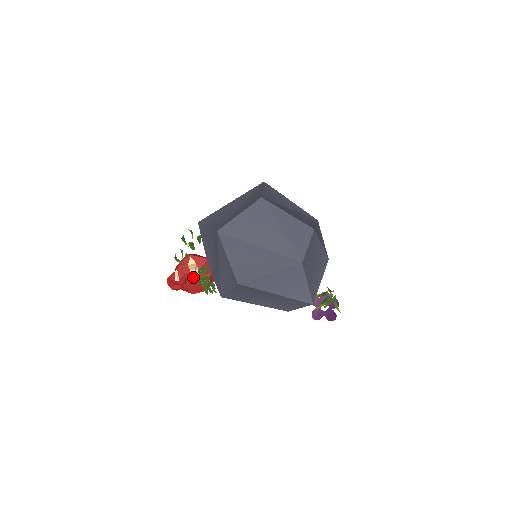
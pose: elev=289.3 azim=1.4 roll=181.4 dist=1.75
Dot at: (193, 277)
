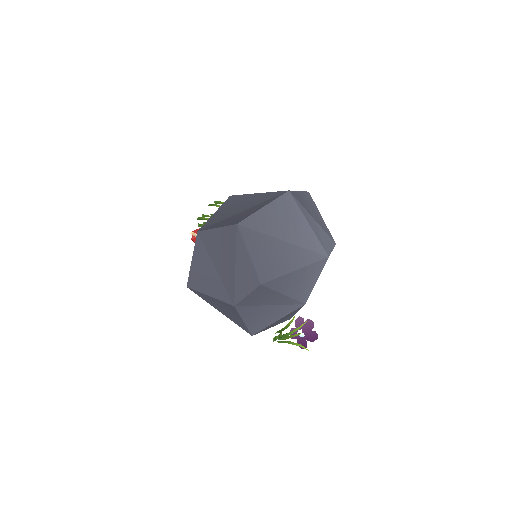
Dot at: occluded
